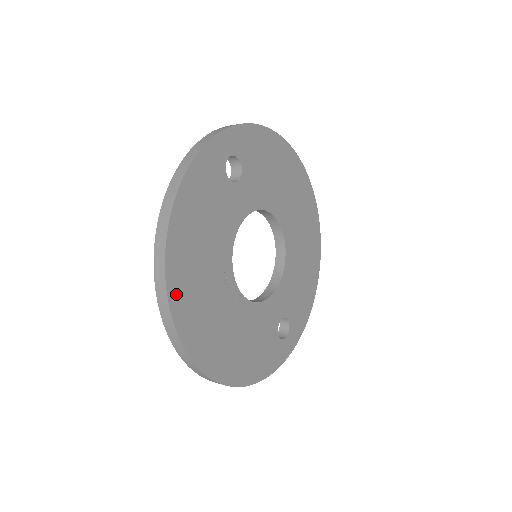
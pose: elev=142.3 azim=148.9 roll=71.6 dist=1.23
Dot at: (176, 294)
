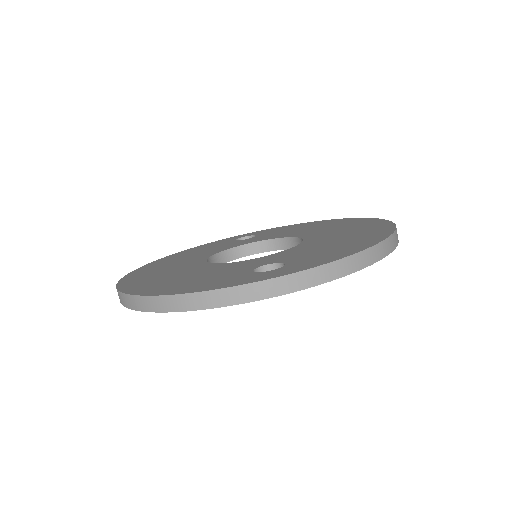
Dot at: occluded
